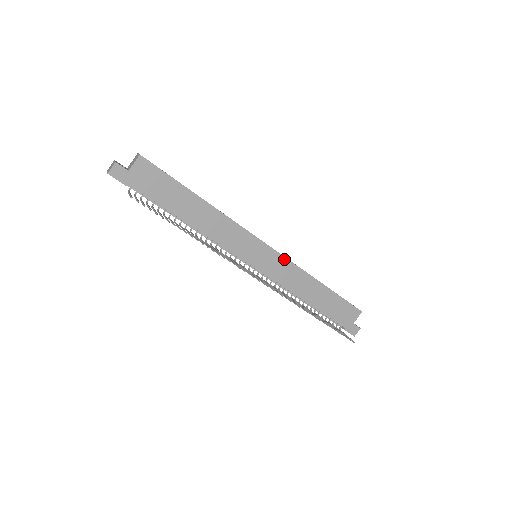
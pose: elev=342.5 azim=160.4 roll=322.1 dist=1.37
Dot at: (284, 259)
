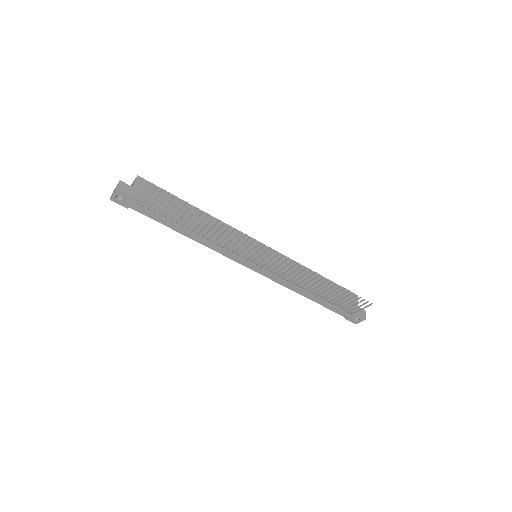
Dot at: occluded
